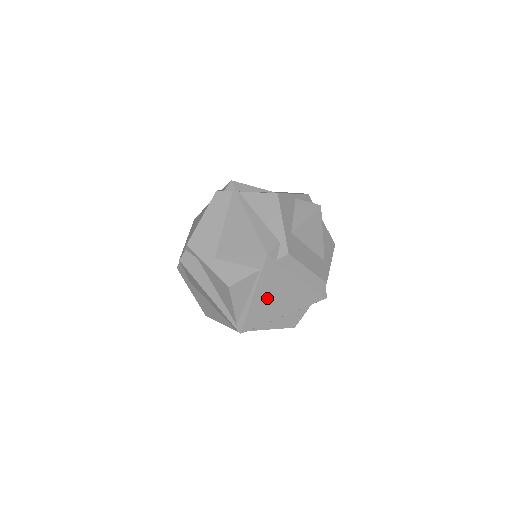
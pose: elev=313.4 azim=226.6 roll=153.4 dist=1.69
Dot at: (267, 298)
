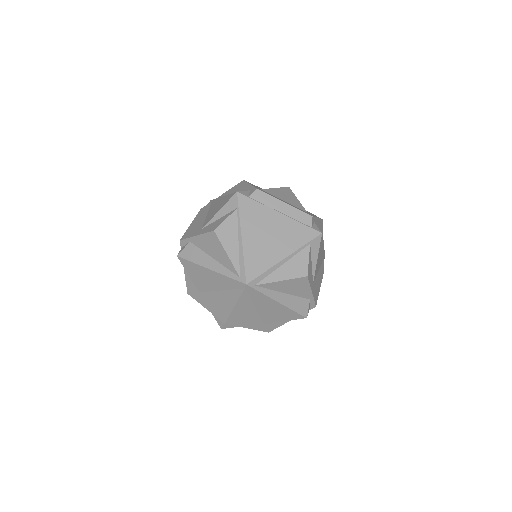
Dot at: (257, 238)
